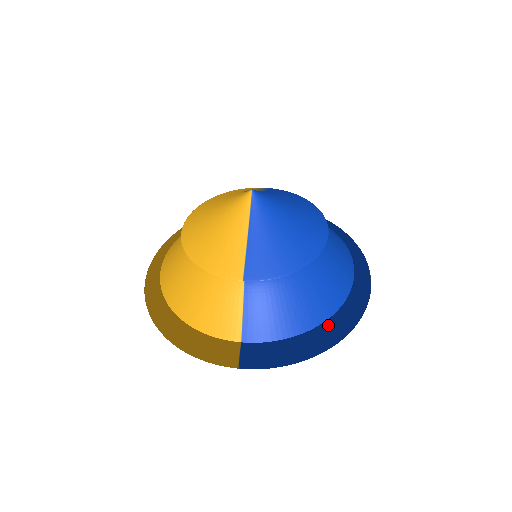
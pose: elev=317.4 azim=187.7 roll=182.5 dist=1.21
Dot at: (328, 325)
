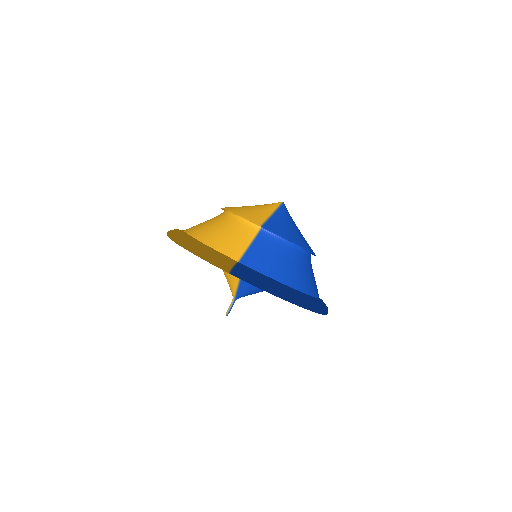
Dot at: (299, 292)
